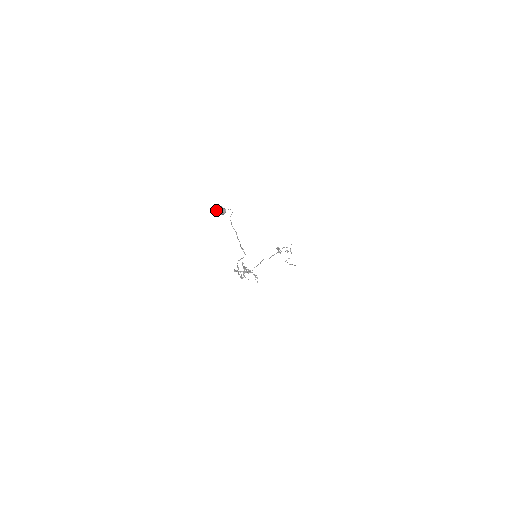
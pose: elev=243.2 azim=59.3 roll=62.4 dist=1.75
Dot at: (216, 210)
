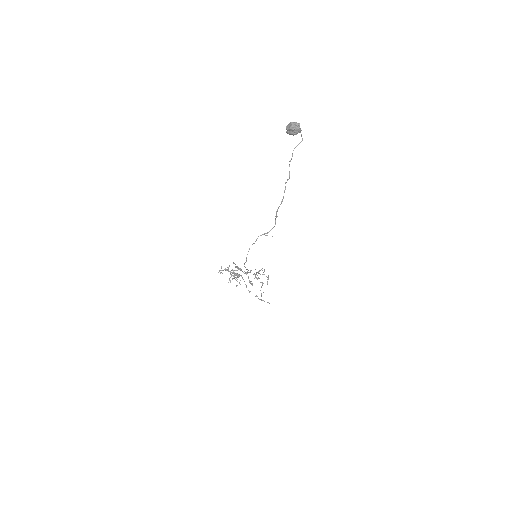
Dot at: occluded
